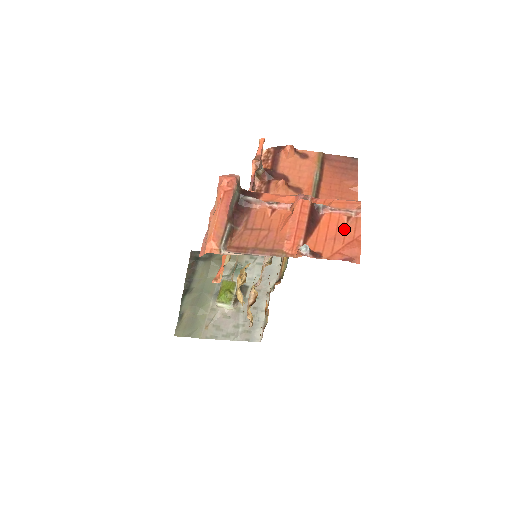
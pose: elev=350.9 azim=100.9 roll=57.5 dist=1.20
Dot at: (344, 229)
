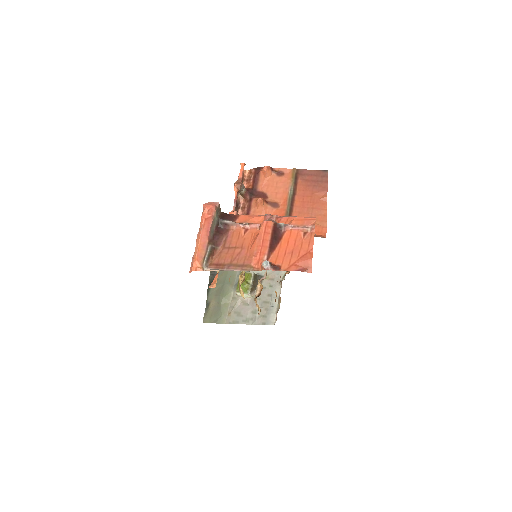
Dot at: (300, 244)
